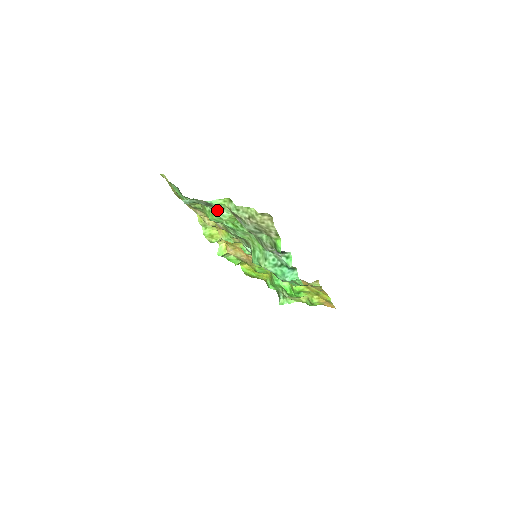
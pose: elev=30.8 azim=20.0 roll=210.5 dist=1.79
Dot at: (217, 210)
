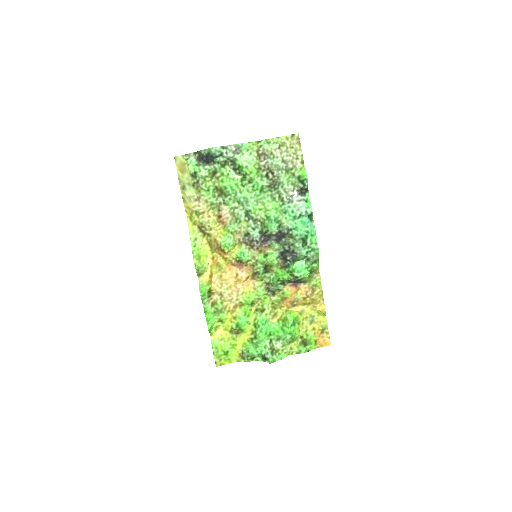
Dot at: (244, 157)
